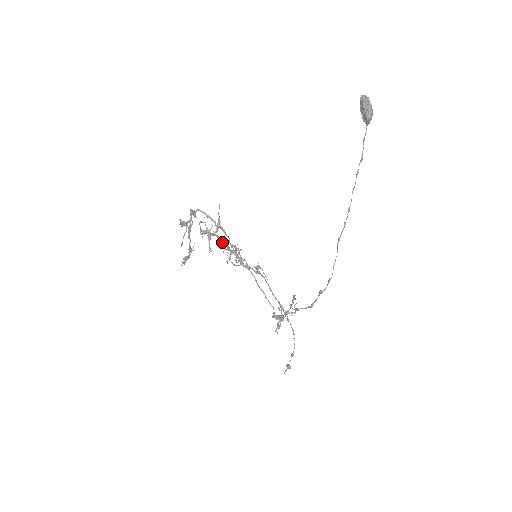
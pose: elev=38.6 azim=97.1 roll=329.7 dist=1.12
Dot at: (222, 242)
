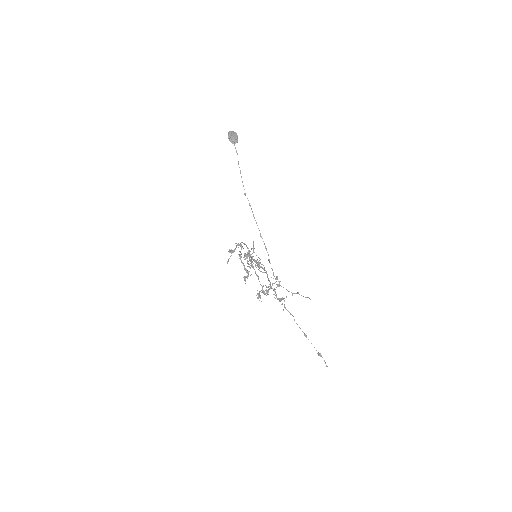
Dot at: occluded
